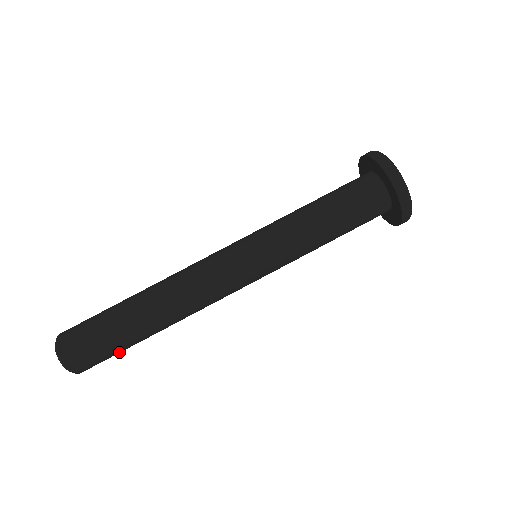
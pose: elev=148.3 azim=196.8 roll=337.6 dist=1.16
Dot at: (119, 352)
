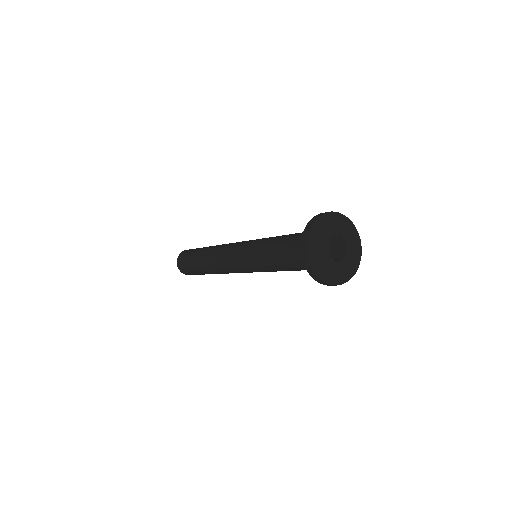
Dot at: occluded
